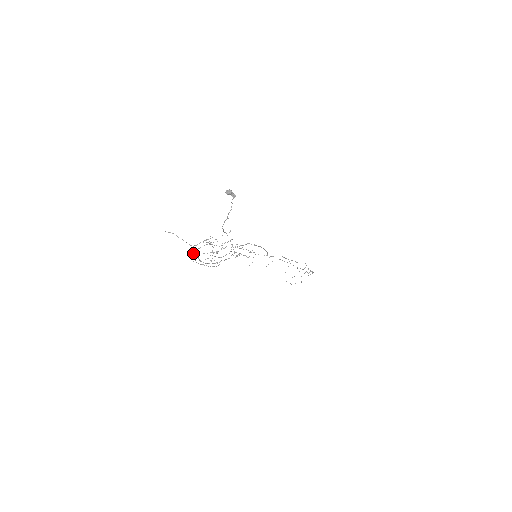
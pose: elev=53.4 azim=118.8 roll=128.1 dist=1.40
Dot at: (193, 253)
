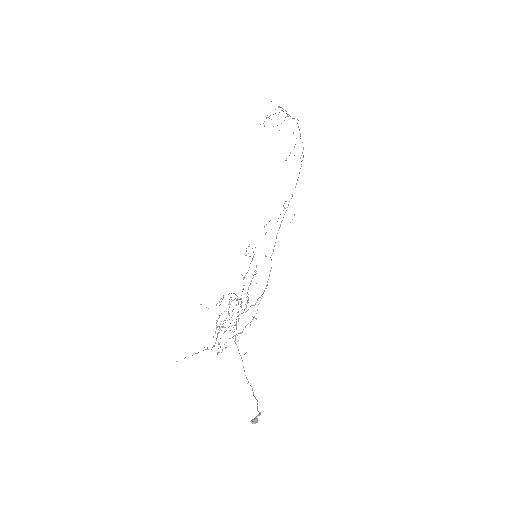
Dot at: occluded
